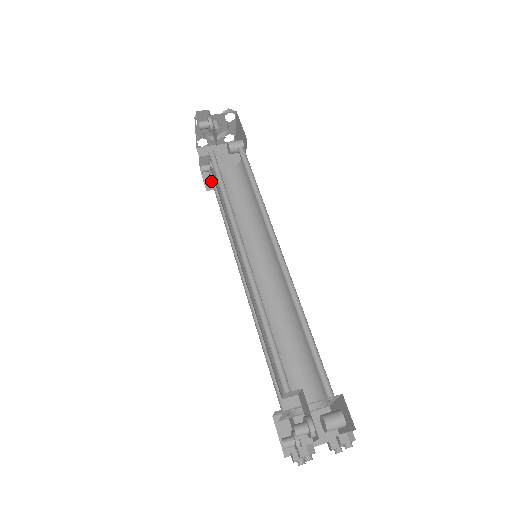
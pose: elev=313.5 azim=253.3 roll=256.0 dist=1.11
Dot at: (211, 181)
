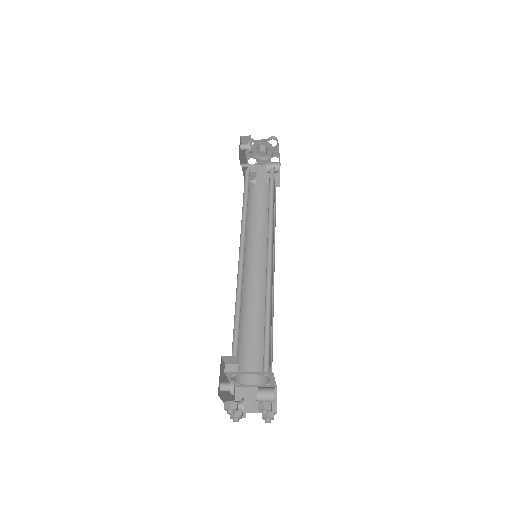
Dot at: occluded
